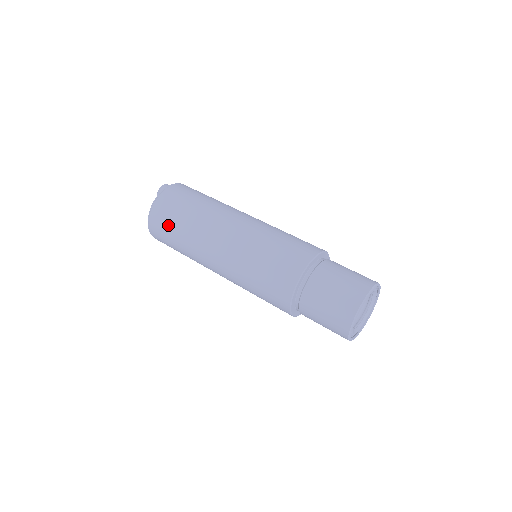
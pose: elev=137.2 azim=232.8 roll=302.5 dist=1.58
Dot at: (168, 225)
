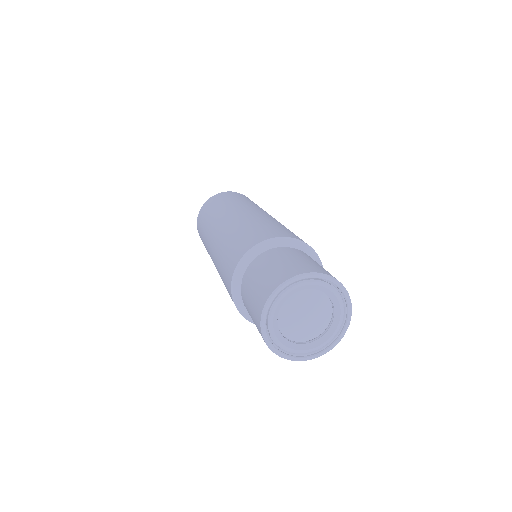
Dot at: occluded
